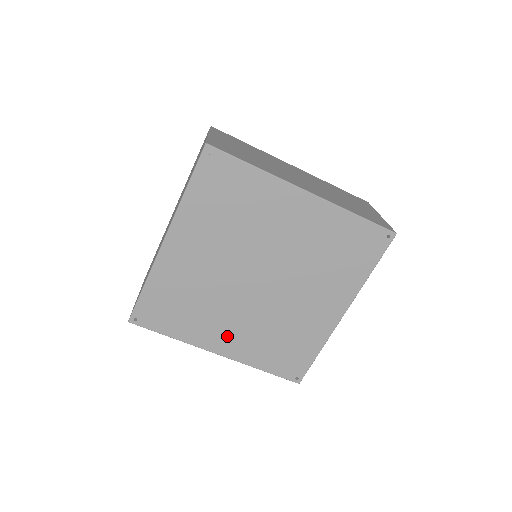
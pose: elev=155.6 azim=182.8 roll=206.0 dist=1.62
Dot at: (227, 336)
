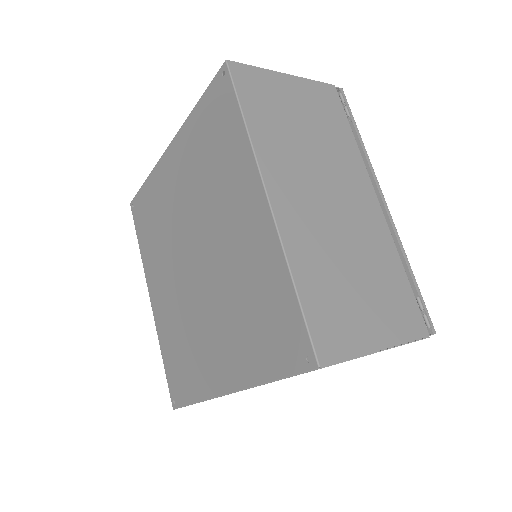
Dot at: (219, 358)
